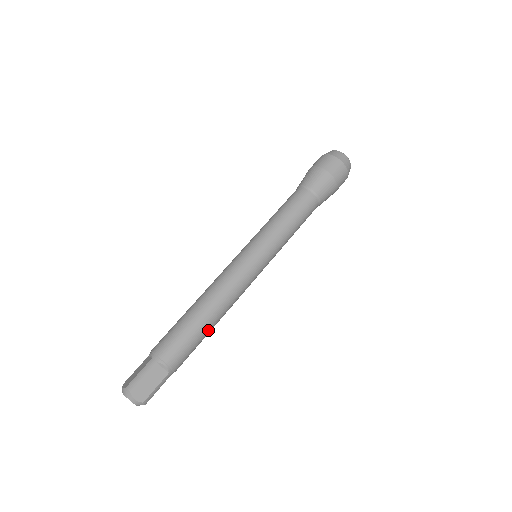
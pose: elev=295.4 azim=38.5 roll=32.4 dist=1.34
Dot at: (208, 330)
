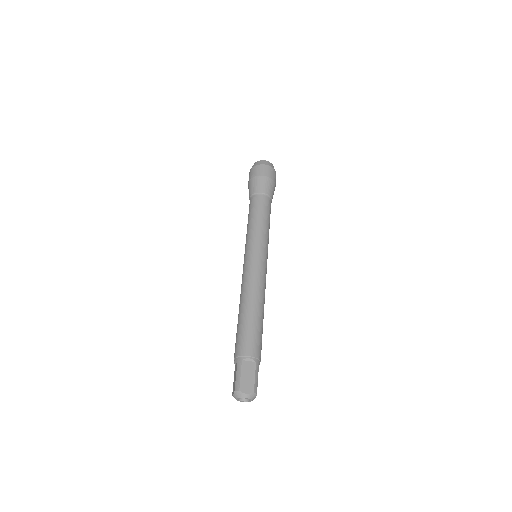
Dot at: (261, 319)
